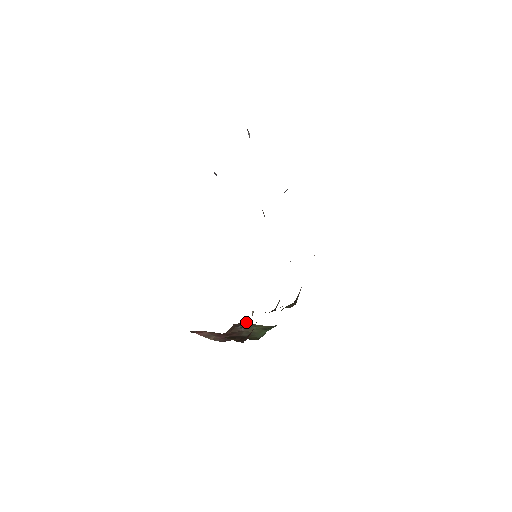
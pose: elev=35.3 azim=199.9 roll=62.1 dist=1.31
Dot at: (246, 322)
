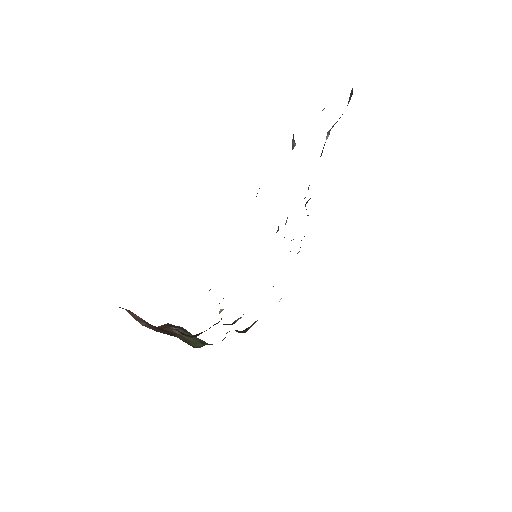
Dot at: occluded
